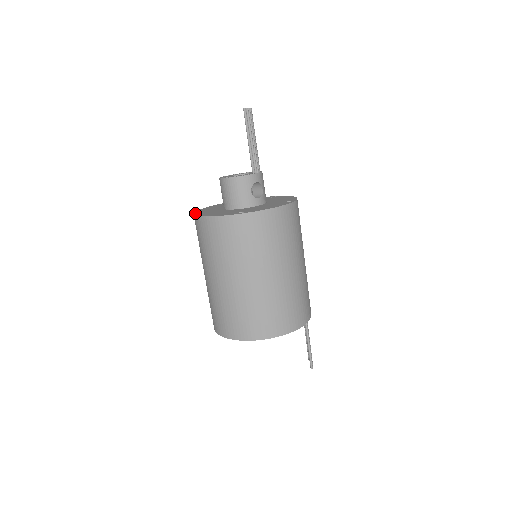
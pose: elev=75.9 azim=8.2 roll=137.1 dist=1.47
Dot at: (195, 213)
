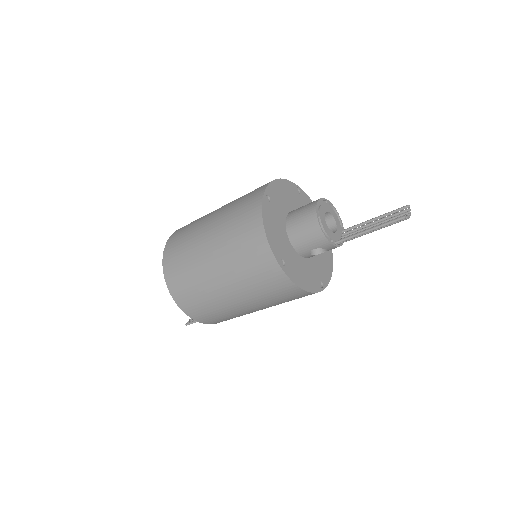
Dot at: (267, 191)
